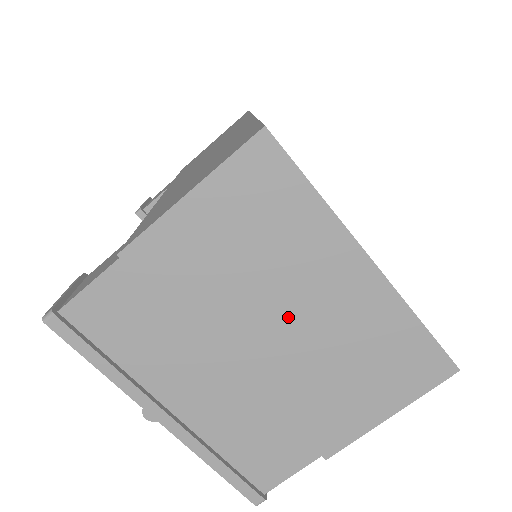
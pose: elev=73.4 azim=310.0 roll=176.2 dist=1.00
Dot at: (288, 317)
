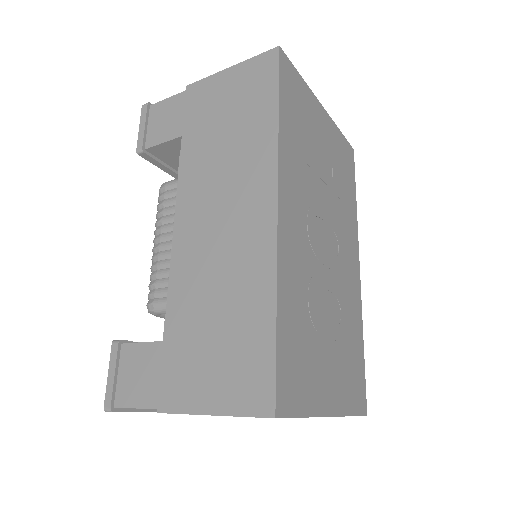
Dot at: occluded
